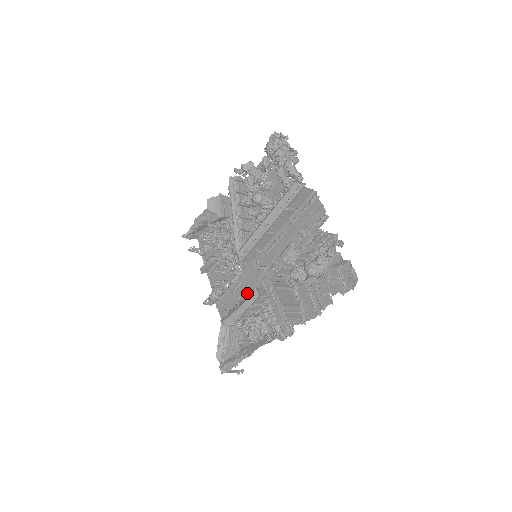
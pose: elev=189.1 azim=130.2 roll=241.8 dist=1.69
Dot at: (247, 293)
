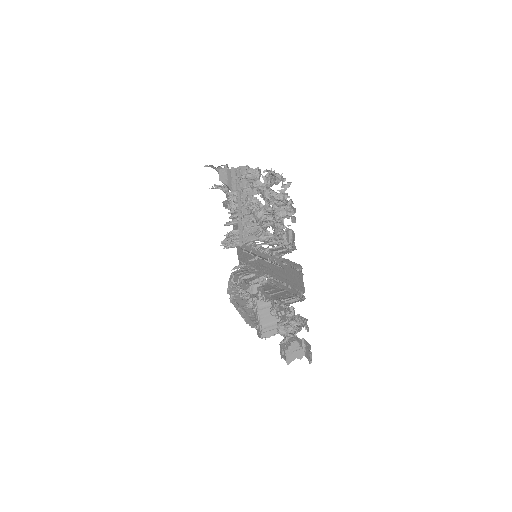
Dot at: (252, 263)
